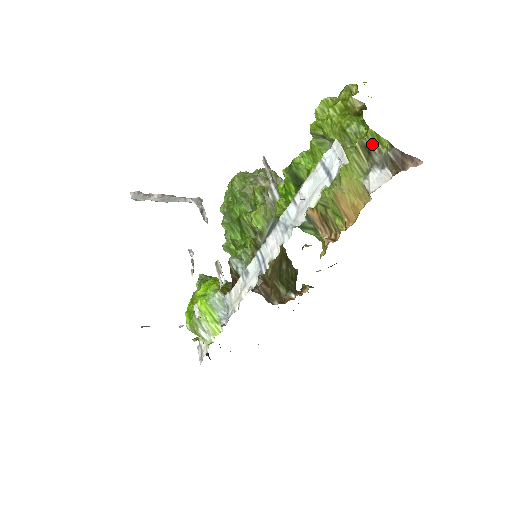
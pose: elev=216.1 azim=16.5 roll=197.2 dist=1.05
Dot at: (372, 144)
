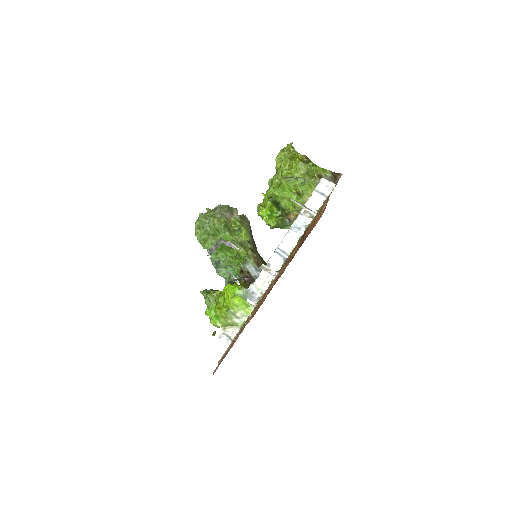
Dot at: (322, 174)
